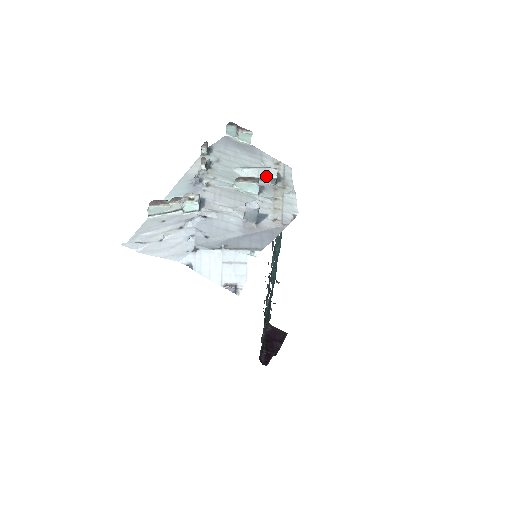
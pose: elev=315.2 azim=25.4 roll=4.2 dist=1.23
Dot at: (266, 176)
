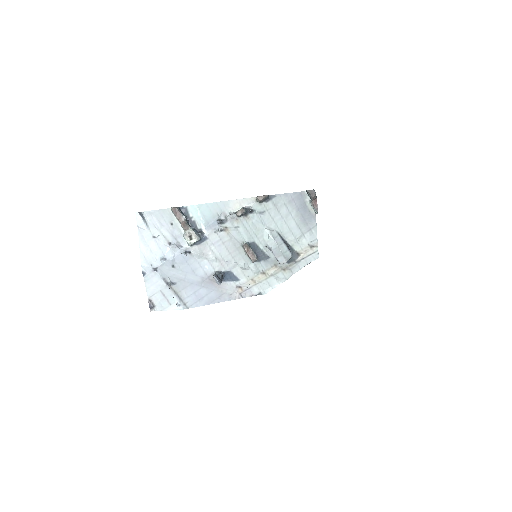
Dot at: (276, 256)
